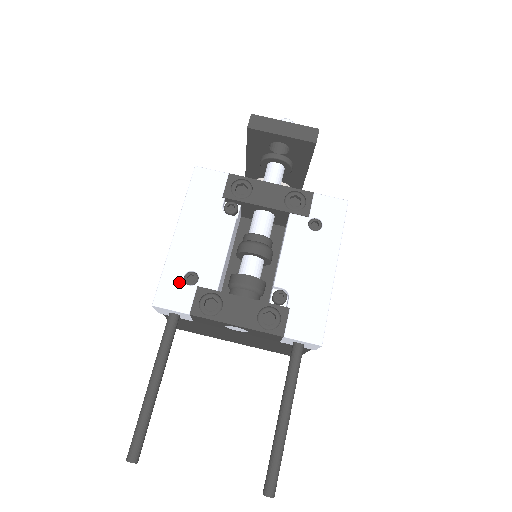
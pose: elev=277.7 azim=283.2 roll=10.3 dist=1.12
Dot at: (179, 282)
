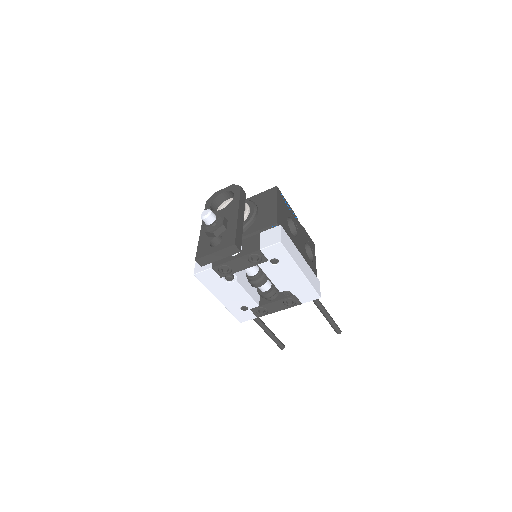
Dot at: (241, 312)
